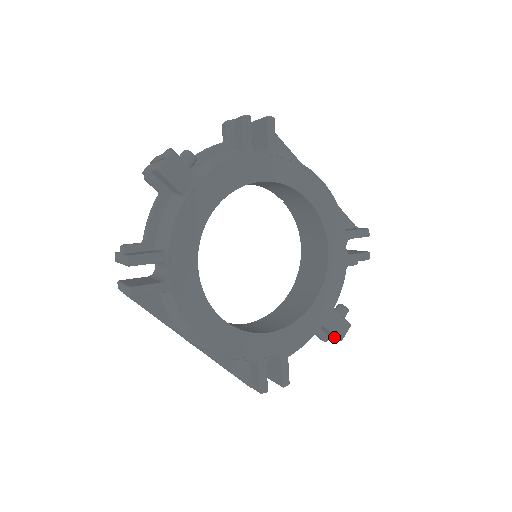
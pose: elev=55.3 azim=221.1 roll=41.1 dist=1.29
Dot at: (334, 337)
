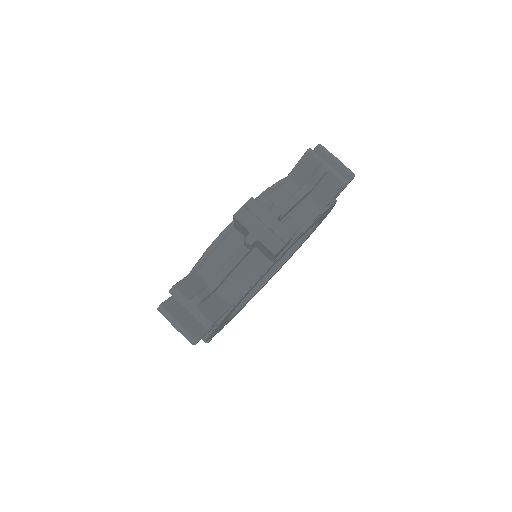
Dot at: occluded
